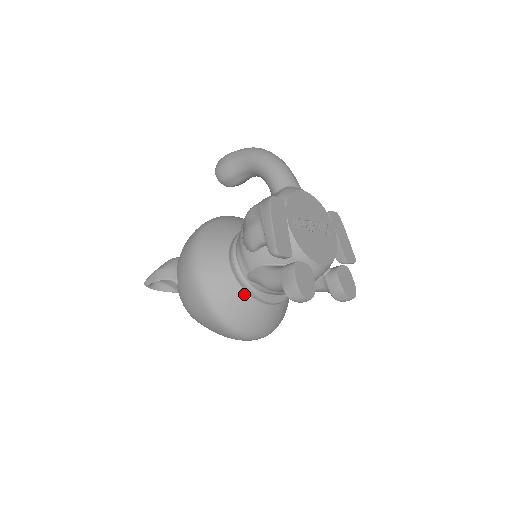
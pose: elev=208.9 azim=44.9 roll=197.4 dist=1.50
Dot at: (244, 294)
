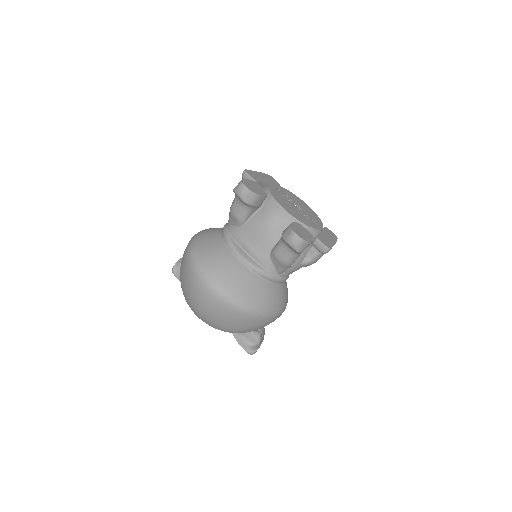
Dot at: (220, 238)
